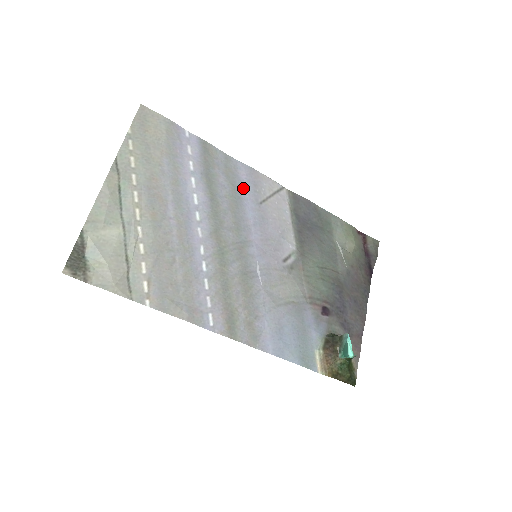
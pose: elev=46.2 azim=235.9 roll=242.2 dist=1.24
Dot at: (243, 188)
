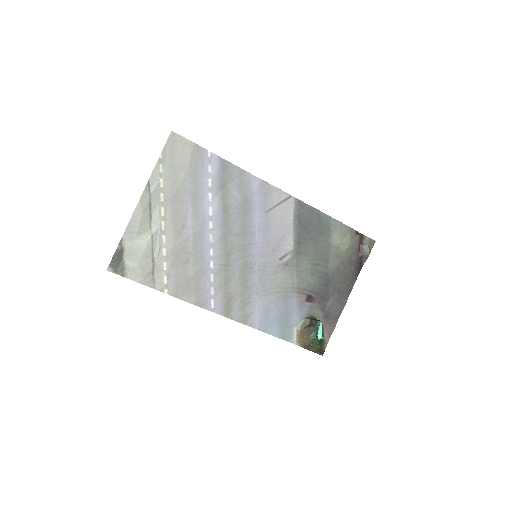
Dot at: (253, 199)
